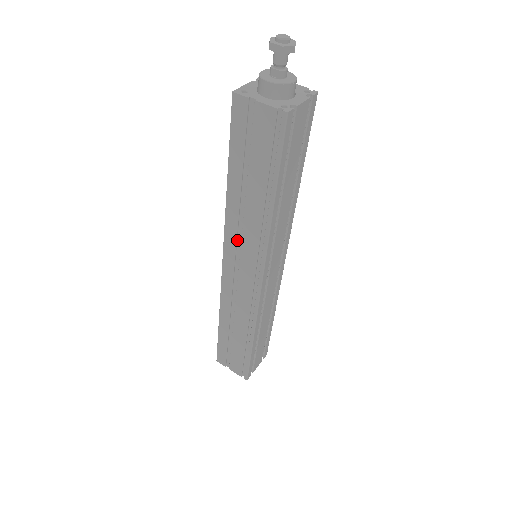
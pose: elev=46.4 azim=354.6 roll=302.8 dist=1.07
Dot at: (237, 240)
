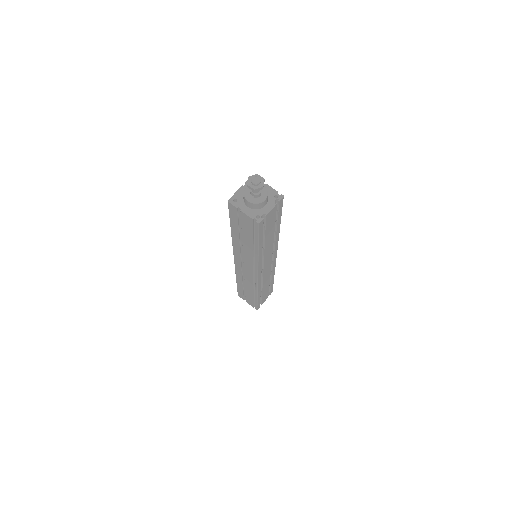
Dot at: (241, 254)
